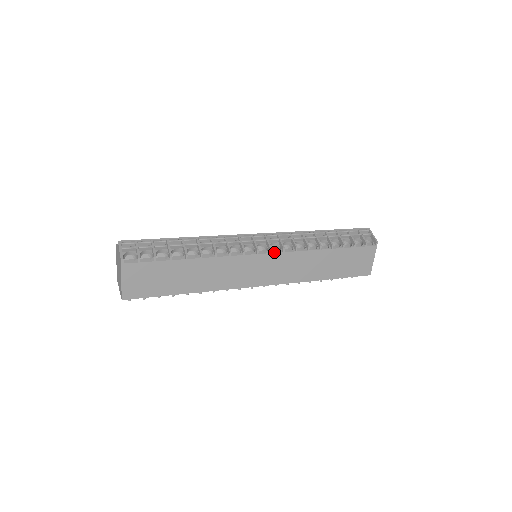
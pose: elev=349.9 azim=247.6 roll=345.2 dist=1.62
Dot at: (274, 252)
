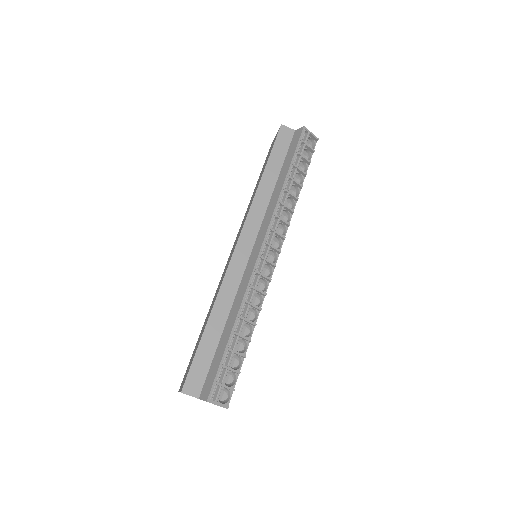
Dot at: (280, 249)
